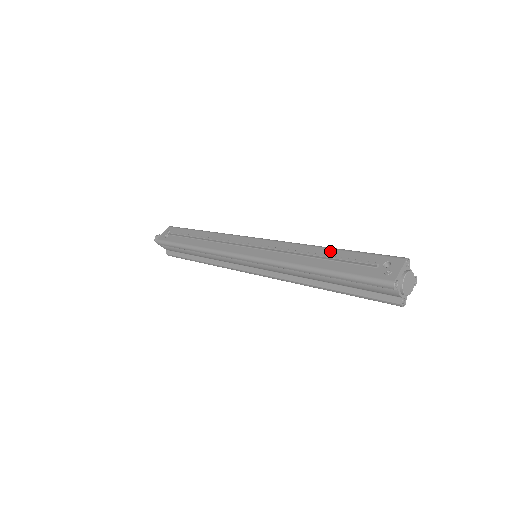
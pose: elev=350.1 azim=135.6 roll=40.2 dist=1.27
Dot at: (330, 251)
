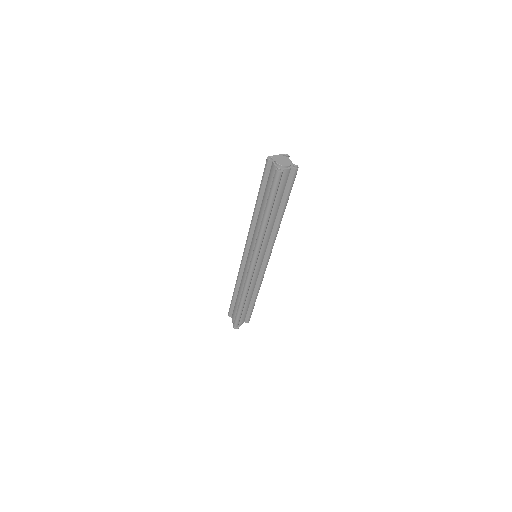
Dot at: occluded
